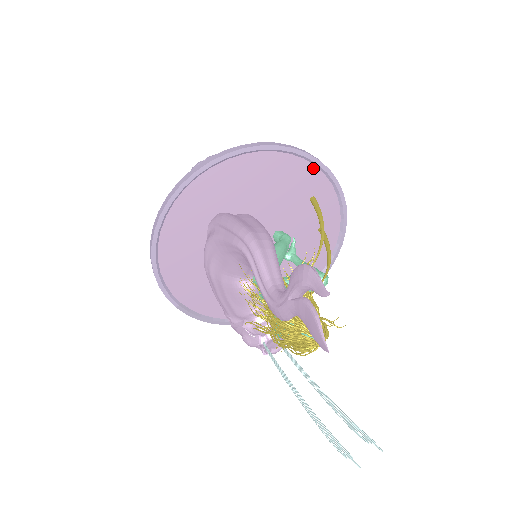
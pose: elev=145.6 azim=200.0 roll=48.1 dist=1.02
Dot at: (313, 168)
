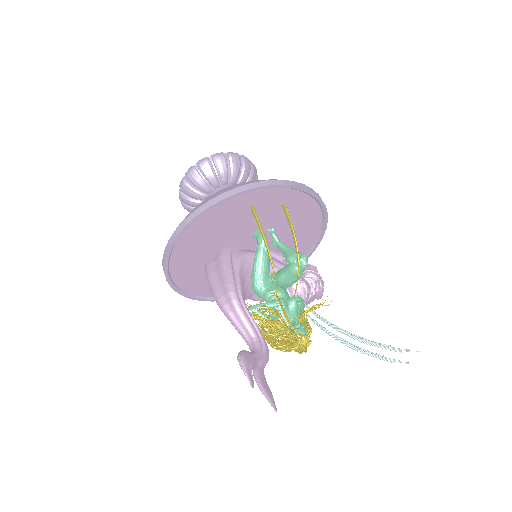
Dot at: (227, 202)
